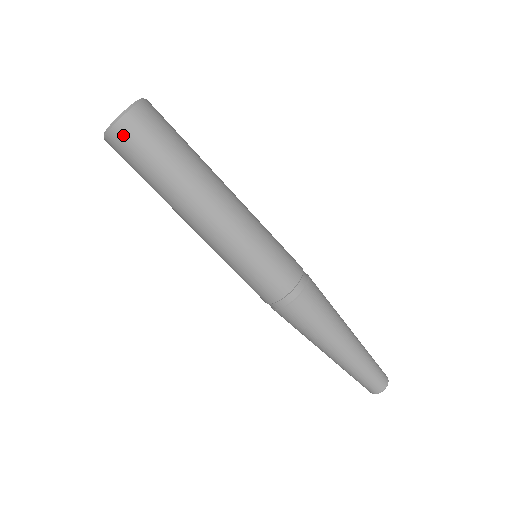
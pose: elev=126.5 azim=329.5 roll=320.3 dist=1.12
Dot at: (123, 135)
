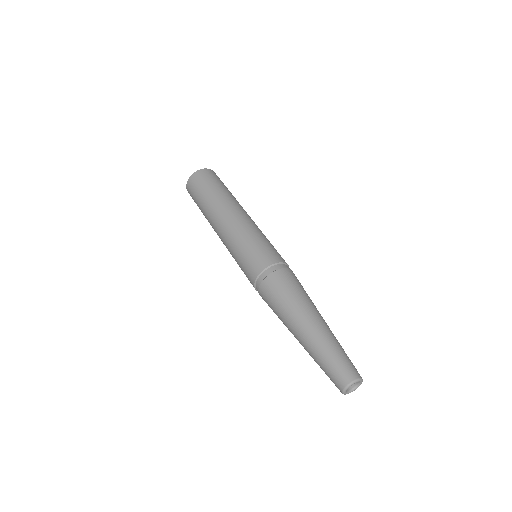
Dot at: (192, 182)
